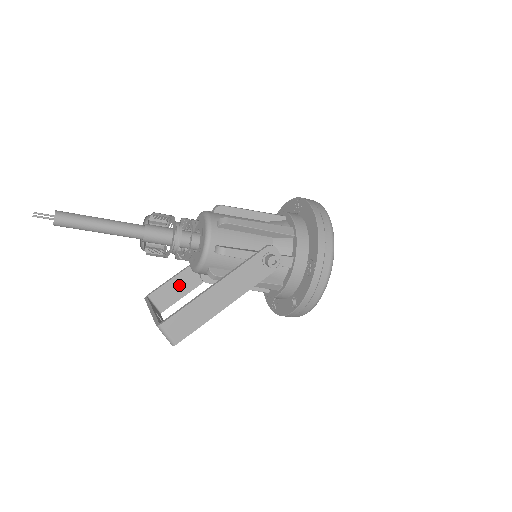
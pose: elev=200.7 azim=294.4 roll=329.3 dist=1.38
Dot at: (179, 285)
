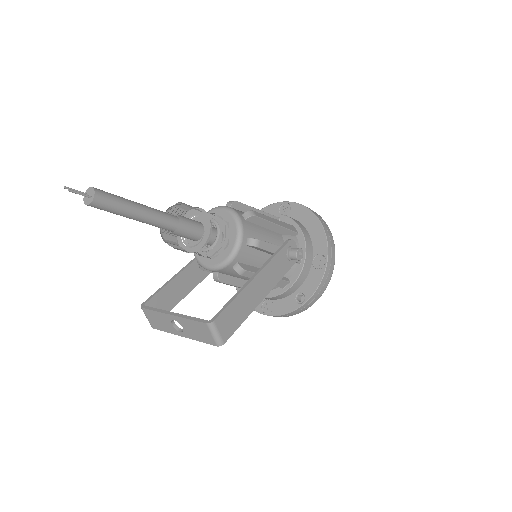
Dot at: (173, 292)
